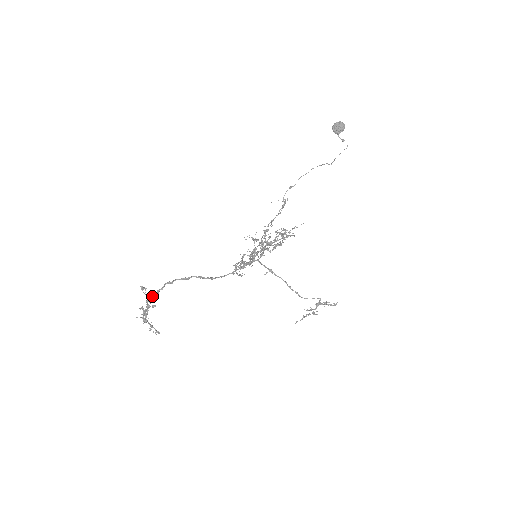
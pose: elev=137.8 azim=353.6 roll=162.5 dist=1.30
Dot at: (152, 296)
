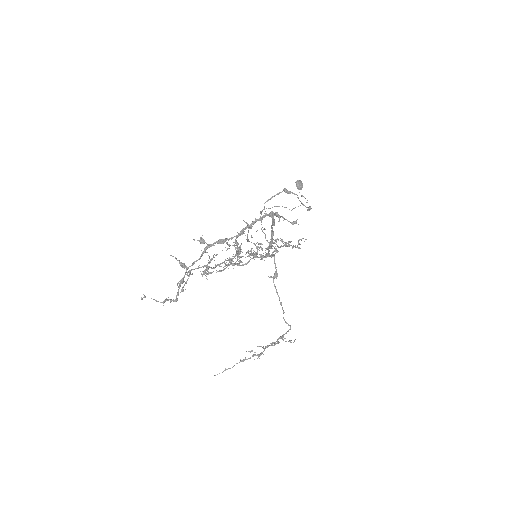
Dot at: (269, 215)
